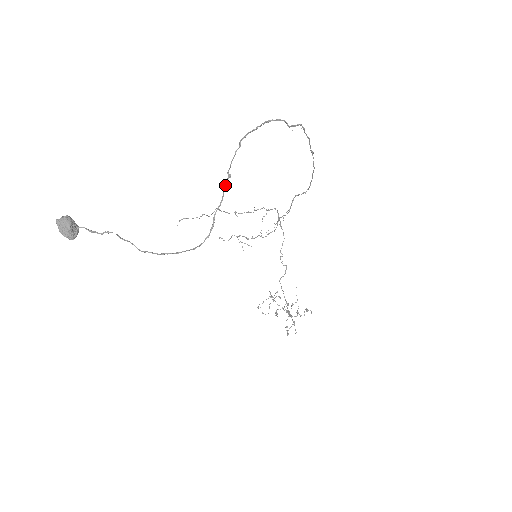
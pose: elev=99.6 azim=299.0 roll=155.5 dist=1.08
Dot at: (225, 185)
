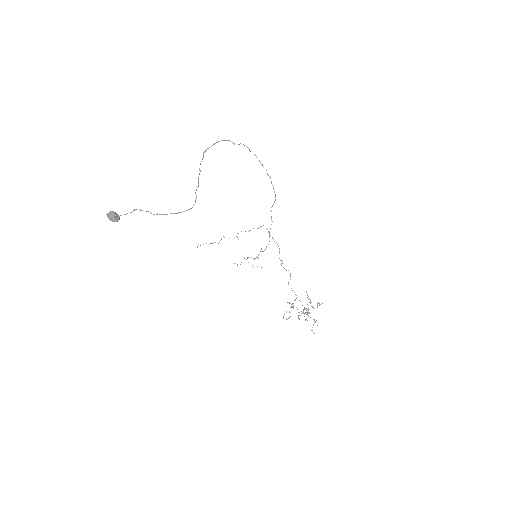
Dot at: occluded
